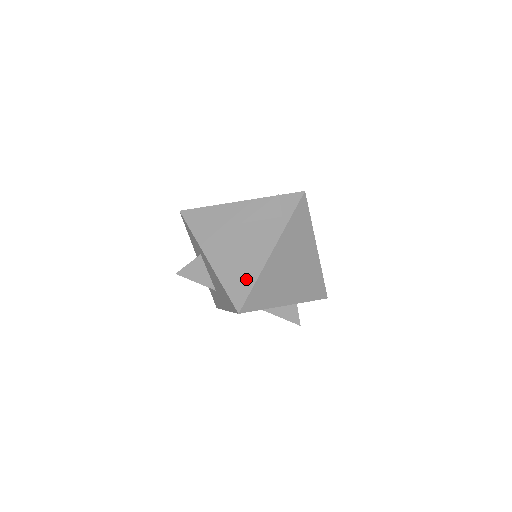
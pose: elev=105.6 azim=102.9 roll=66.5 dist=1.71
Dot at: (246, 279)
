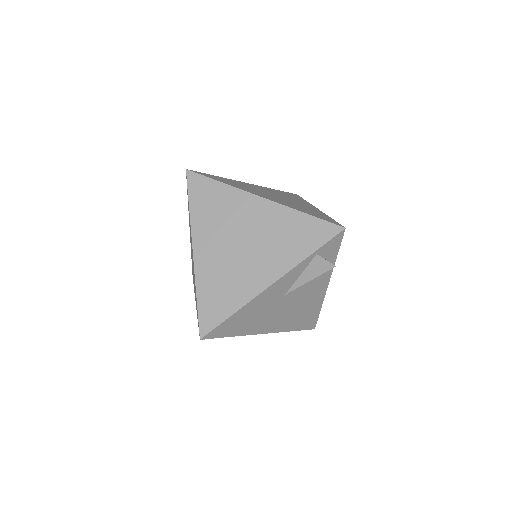
Dot at: (312, 314)
